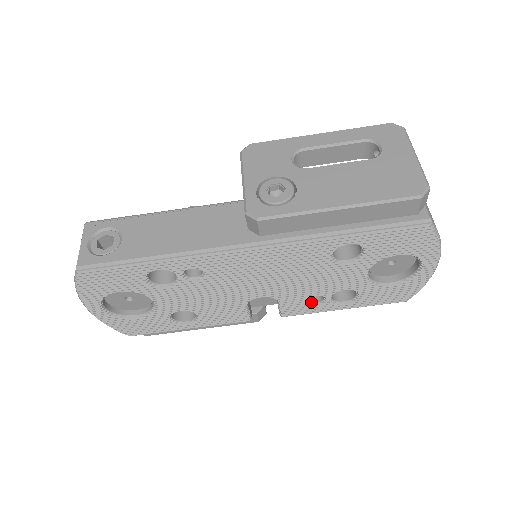
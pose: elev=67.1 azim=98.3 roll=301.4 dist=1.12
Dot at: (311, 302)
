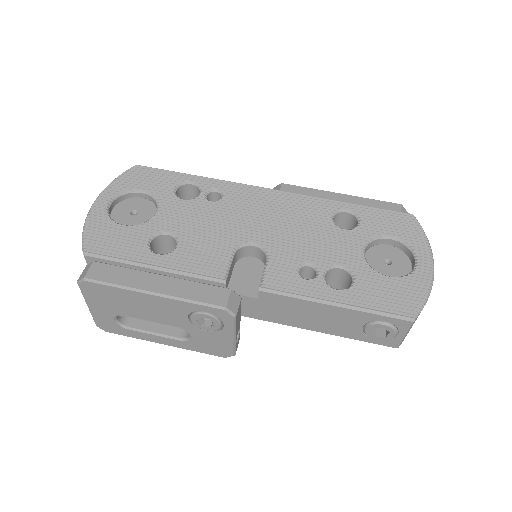
Dot at: (301, 276)
